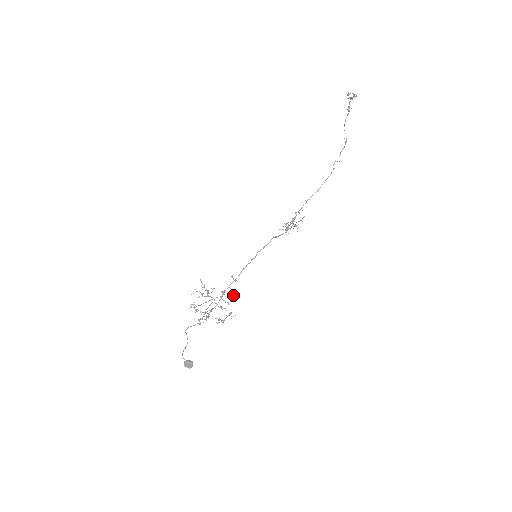
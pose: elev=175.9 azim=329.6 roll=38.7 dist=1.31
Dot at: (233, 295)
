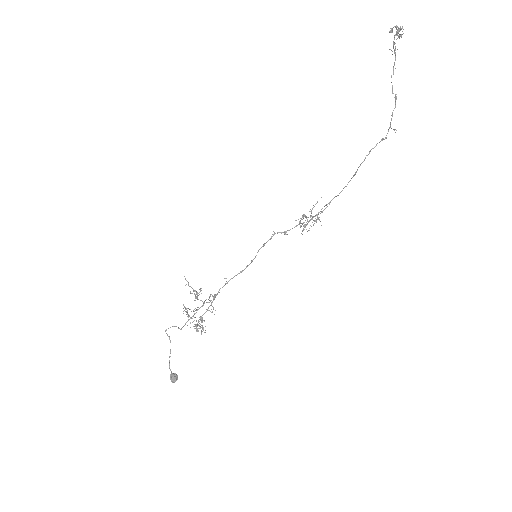
Dot at: (209, 297)
